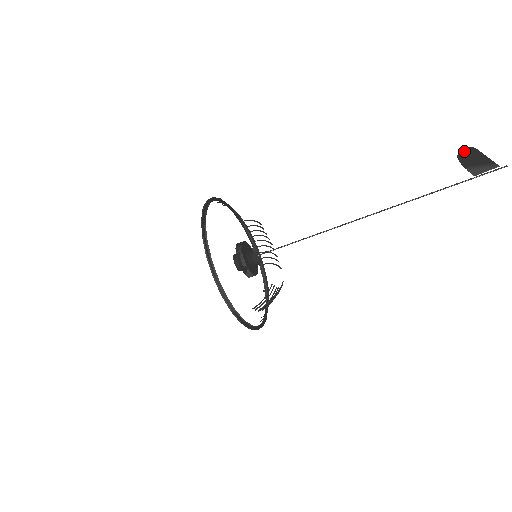
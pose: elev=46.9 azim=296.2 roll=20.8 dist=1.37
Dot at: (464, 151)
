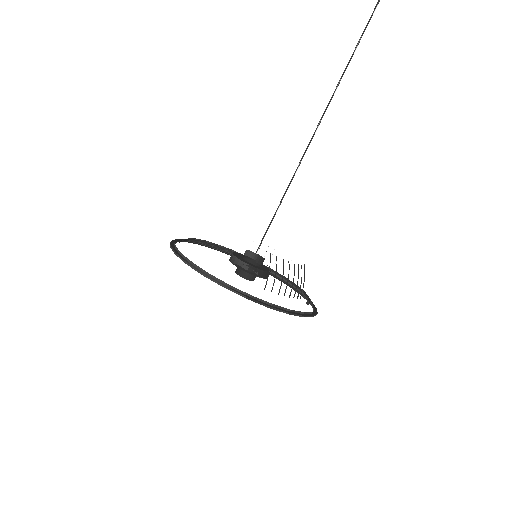
Dot at: occluded
